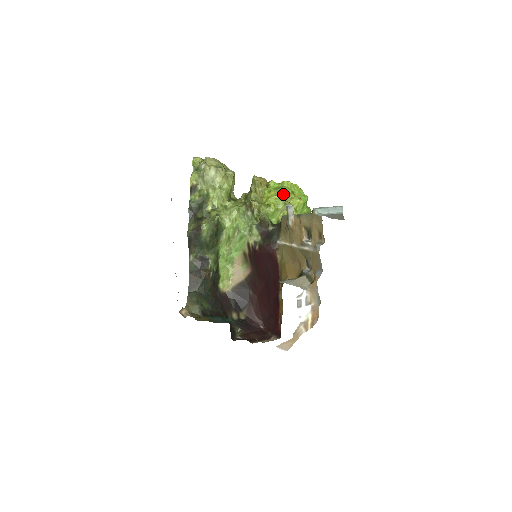
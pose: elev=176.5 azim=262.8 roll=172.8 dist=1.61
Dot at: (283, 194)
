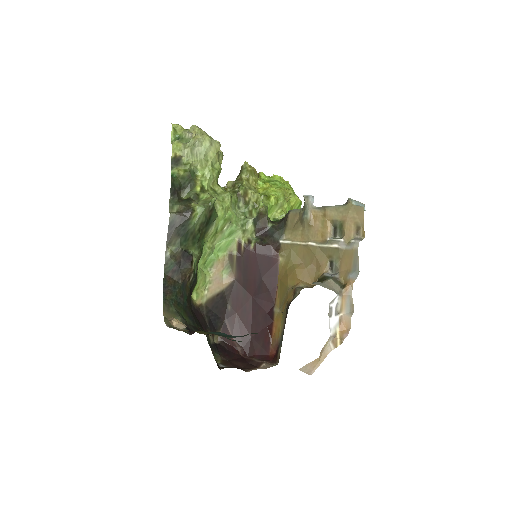
Dot at: (281, 187)
